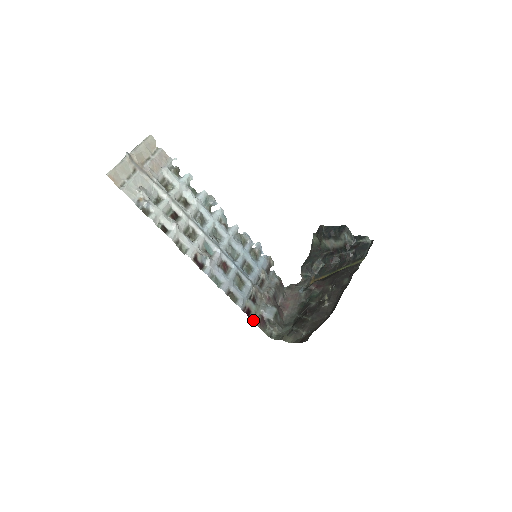
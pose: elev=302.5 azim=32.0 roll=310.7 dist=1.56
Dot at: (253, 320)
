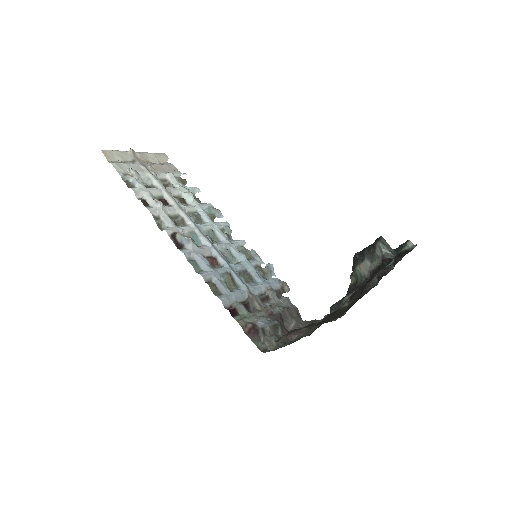
Dot at: (238, 322)
